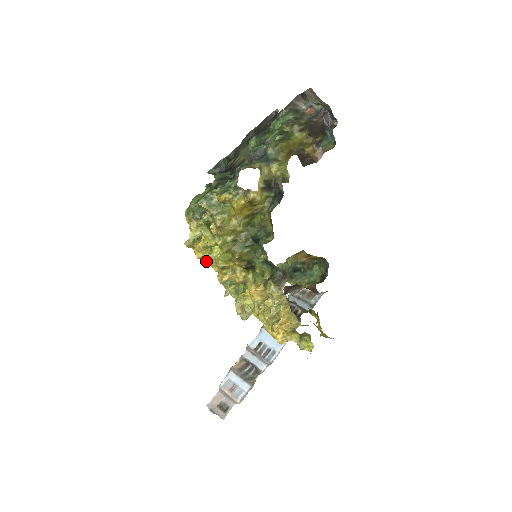
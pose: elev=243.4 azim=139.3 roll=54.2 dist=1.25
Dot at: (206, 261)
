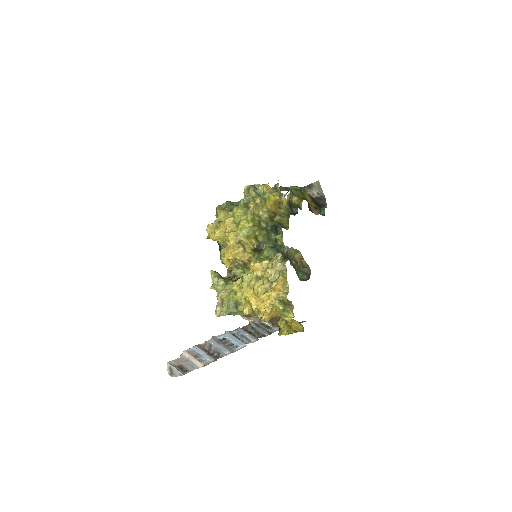
Dot at: (229, 232)
